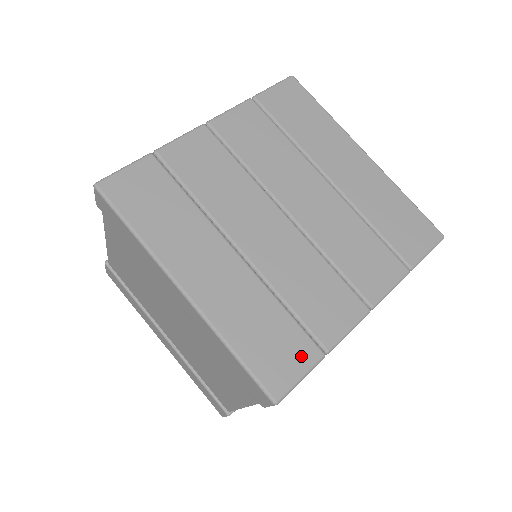
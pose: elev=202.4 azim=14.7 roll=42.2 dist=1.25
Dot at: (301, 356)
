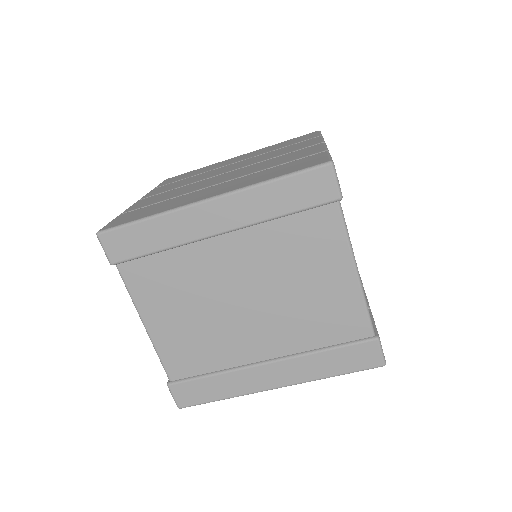
Dot at: (315, 157)
